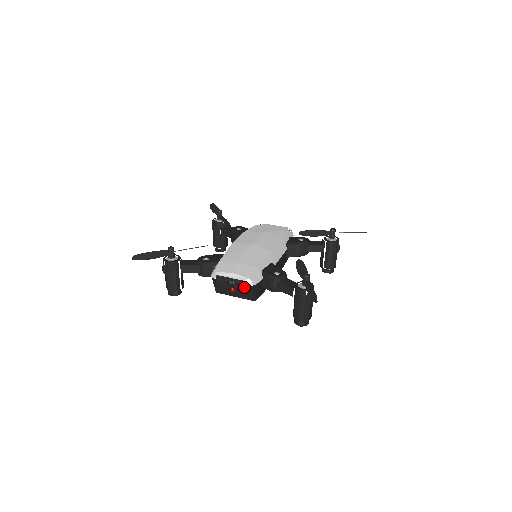
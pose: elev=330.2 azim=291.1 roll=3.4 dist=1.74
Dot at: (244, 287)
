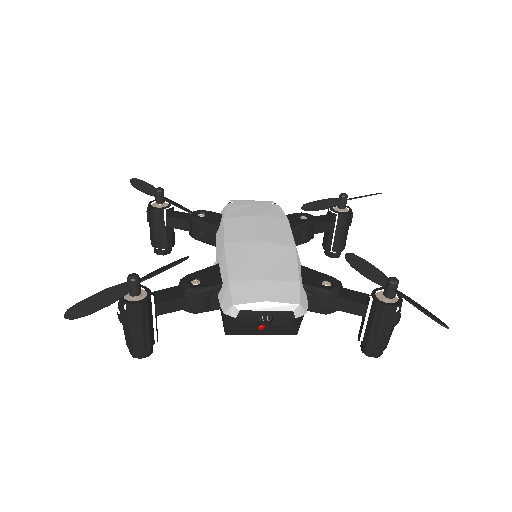
Dot at: (290, 320)
